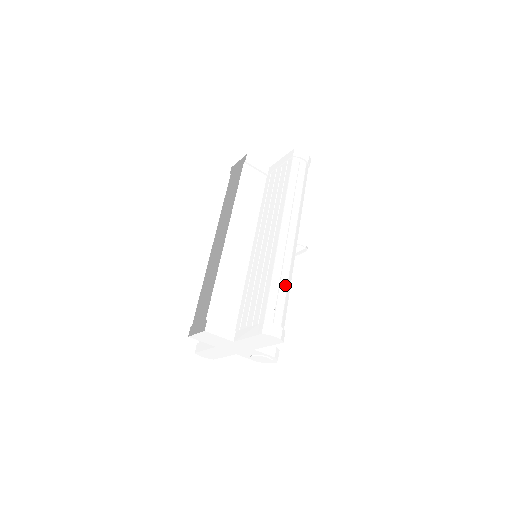
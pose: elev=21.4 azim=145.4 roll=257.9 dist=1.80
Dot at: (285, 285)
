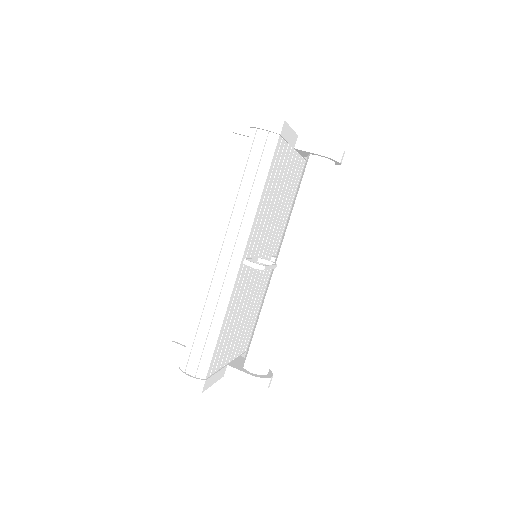
Dot at: (208, 326)
